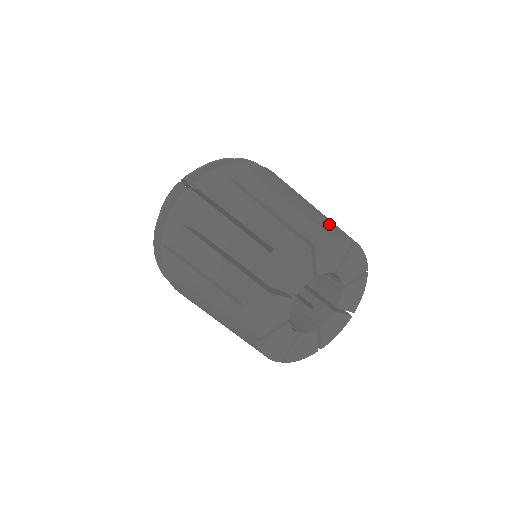
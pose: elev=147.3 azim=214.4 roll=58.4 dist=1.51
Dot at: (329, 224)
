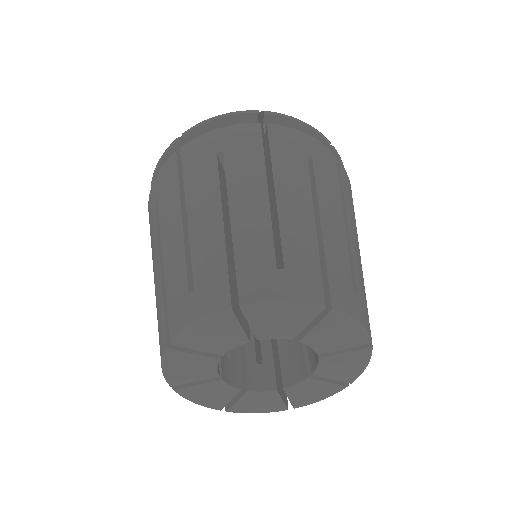
Dot at: (210, 277)
